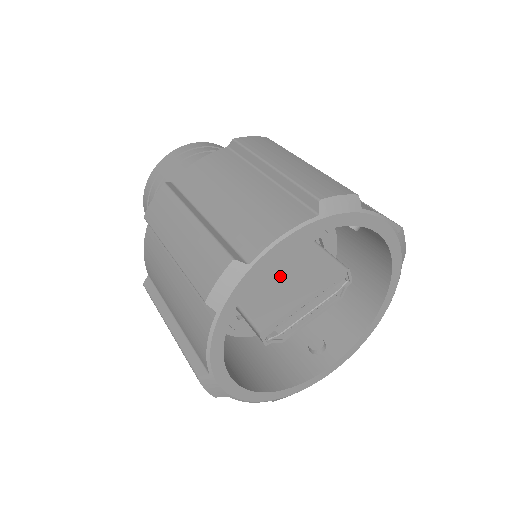
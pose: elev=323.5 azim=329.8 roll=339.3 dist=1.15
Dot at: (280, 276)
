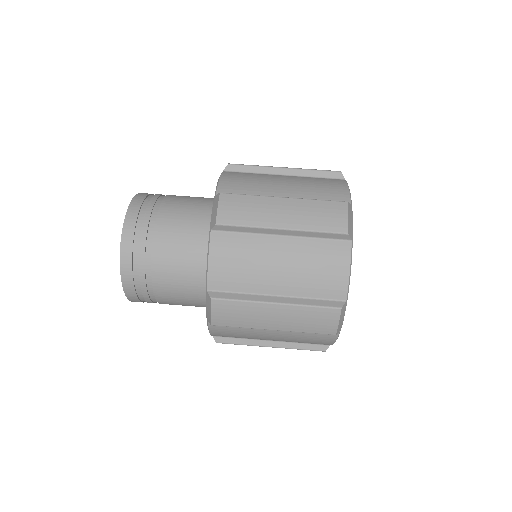
Dot at: occluded
